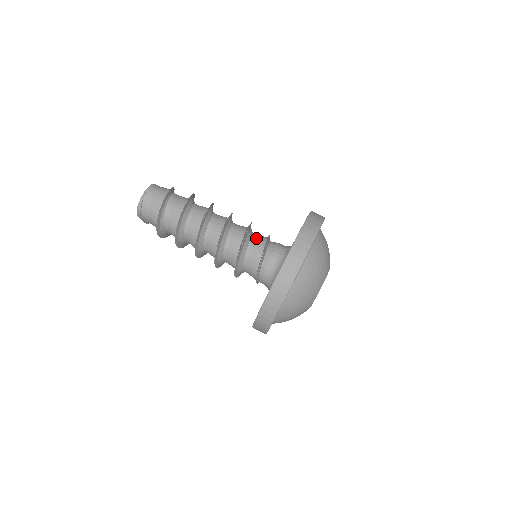
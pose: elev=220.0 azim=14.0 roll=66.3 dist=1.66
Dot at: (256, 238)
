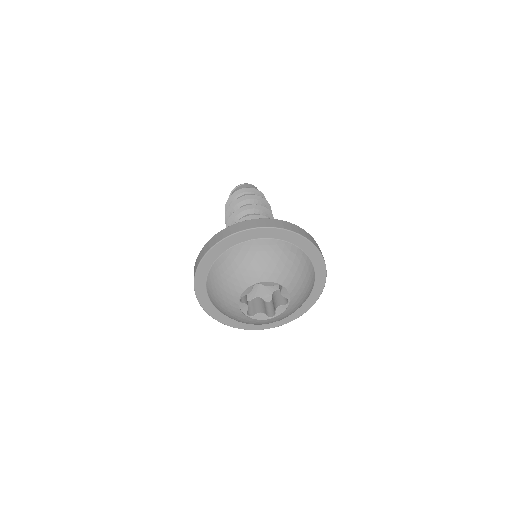
Dot at: occluded
